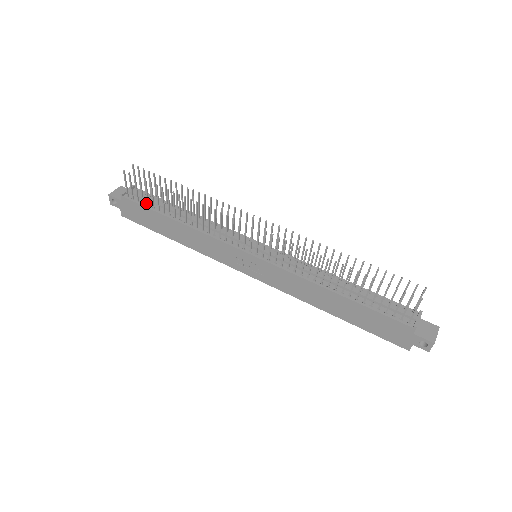
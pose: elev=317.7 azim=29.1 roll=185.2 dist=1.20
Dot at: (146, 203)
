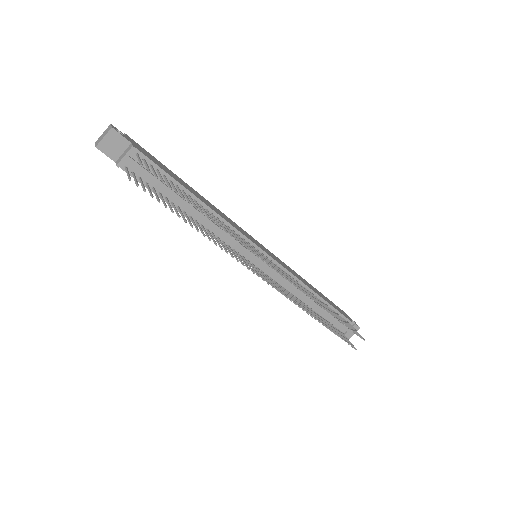
Dot at: (150, 183)
